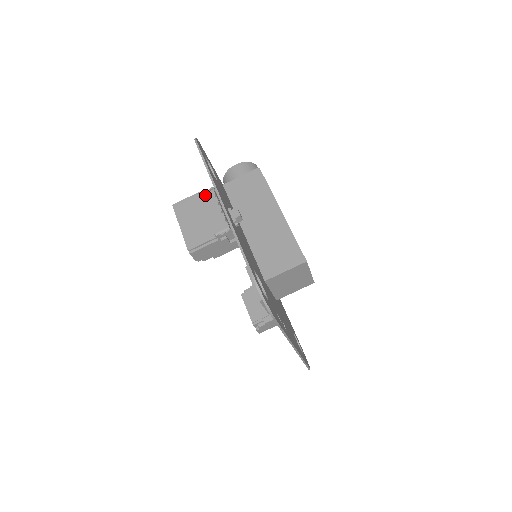
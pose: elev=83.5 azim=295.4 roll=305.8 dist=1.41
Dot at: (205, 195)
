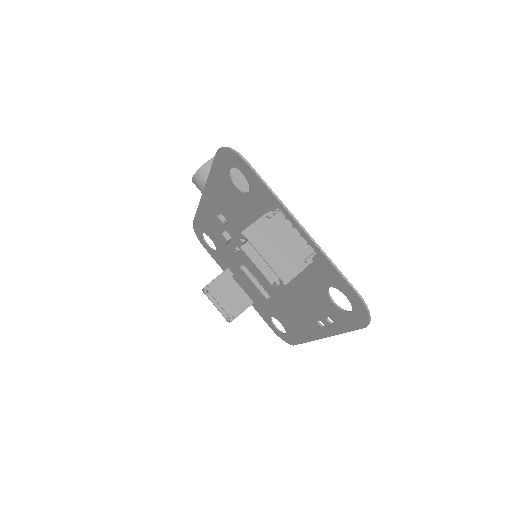
Dot at: (275, 218)
